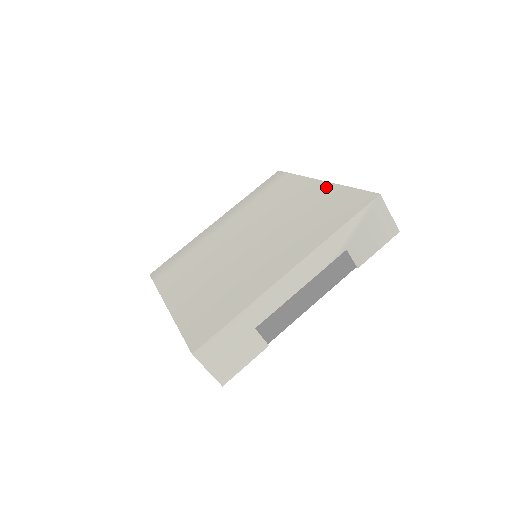
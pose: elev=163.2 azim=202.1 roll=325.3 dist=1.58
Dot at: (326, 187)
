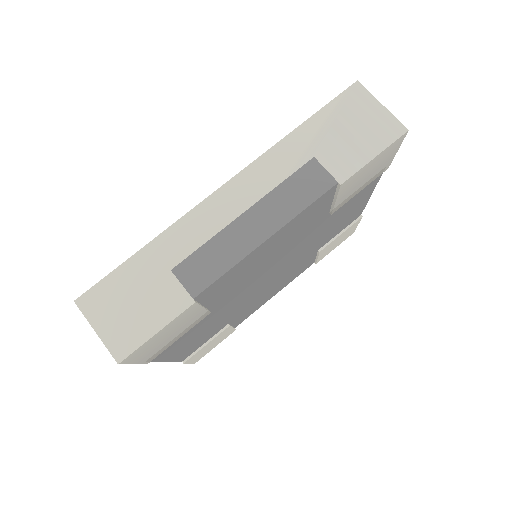
Dot at: occluded
